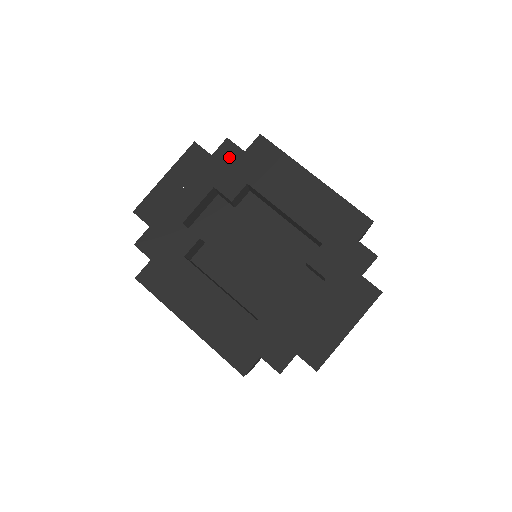
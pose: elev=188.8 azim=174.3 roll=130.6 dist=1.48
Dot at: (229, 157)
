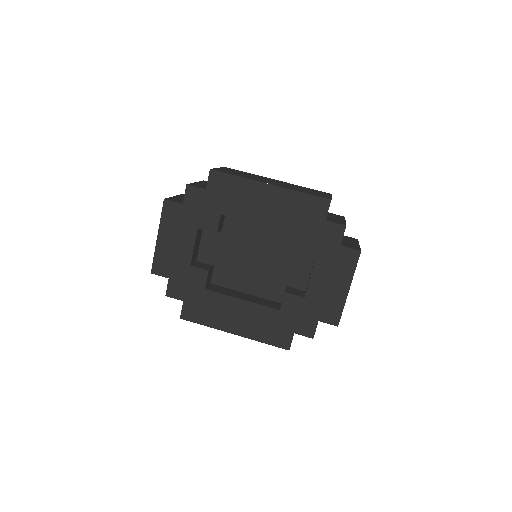
Dot at: (196, 199)
